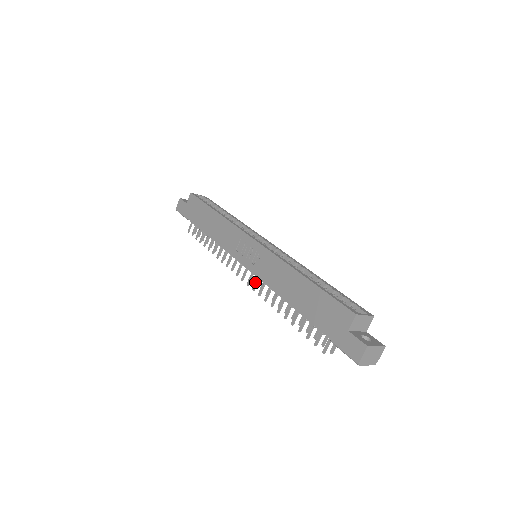
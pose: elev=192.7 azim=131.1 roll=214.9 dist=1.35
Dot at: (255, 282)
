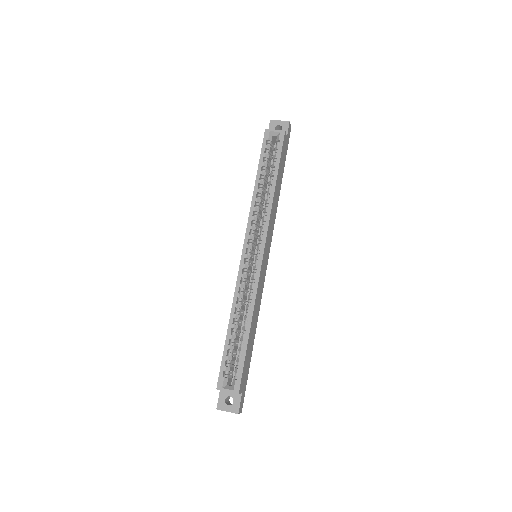
Dot at: occluded
